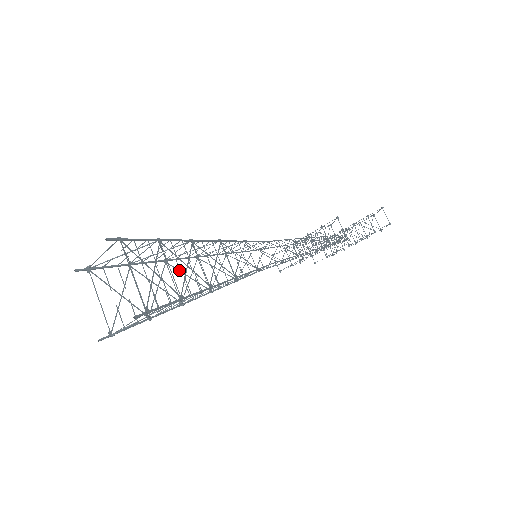
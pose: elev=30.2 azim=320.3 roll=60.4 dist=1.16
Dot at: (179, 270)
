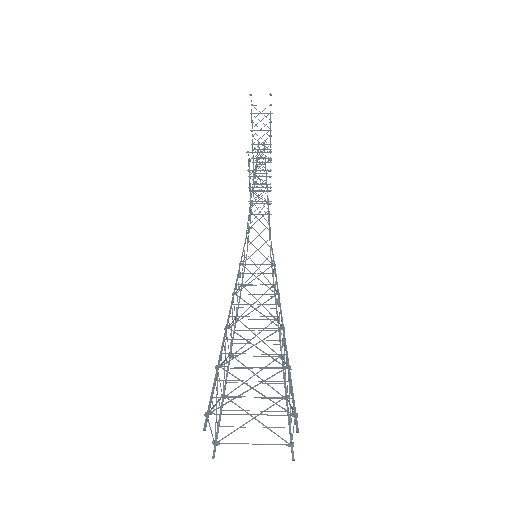
Dot at: occluded
